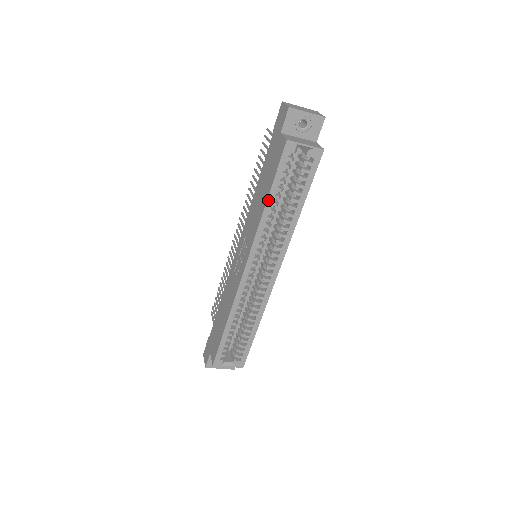
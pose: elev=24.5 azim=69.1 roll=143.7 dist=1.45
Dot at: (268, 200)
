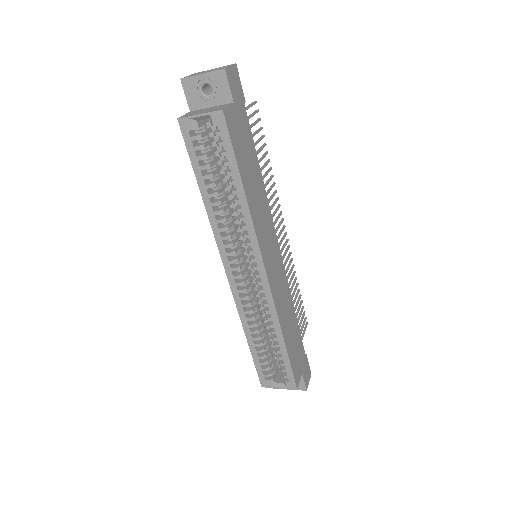
Dot at: (202, 193)
